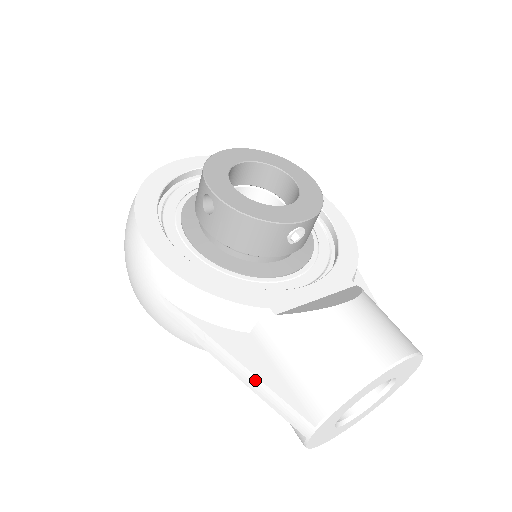
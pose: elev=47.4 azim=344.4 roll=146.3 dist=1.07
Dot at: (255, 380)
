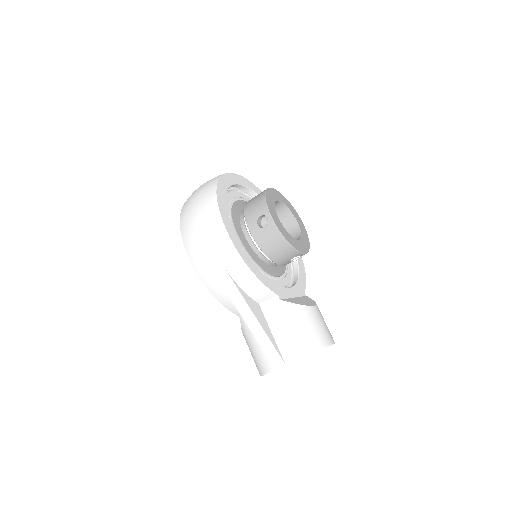
Dot at: (261, 331)
